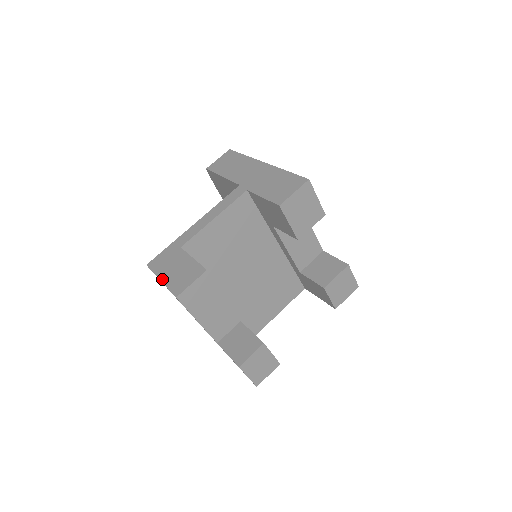
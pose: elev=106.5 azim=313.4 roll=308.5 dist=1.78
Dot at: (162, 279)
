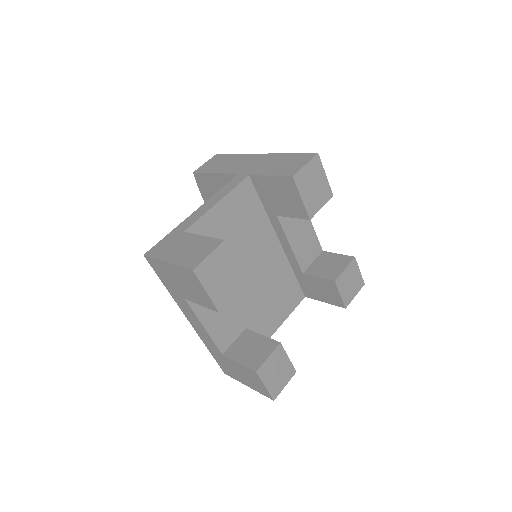
Dot at: (169, 260)
